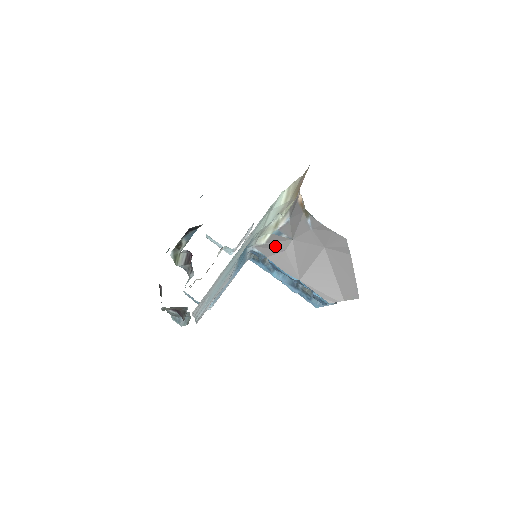
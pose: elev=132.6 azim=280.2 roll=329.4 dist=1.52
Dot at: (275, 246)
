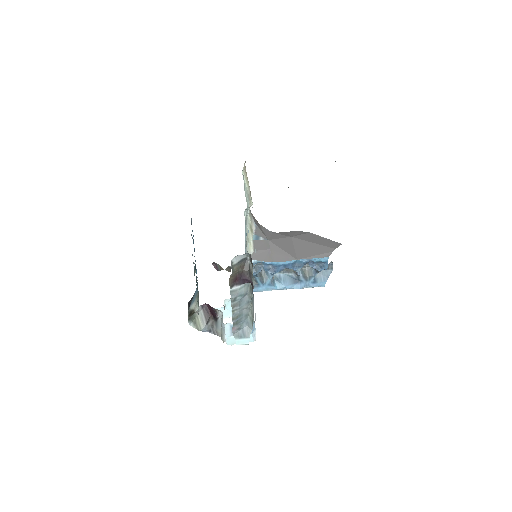
Dot at: (261, 250)
